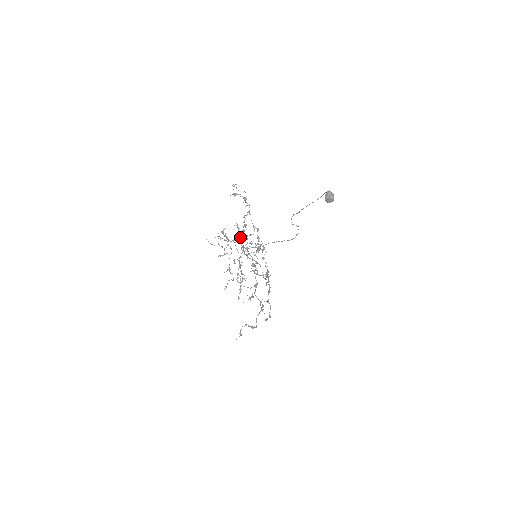
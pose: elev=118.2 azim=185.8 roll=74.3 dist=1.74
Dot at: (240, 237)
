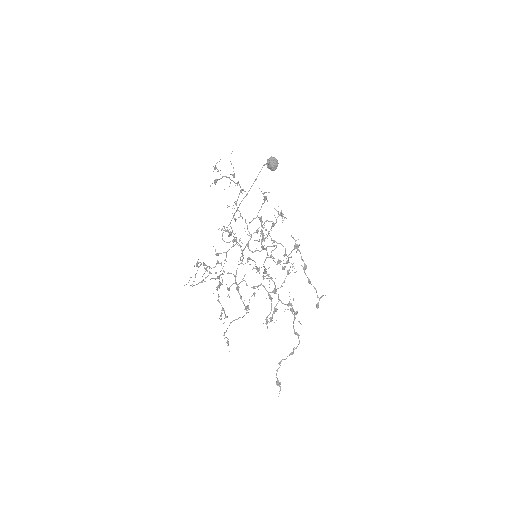
Dot at: (234, 240)
